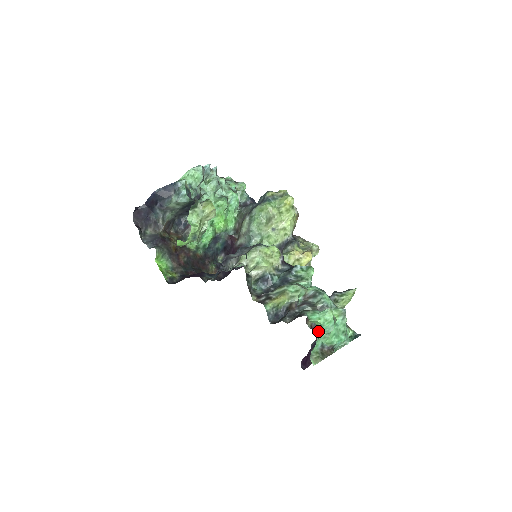
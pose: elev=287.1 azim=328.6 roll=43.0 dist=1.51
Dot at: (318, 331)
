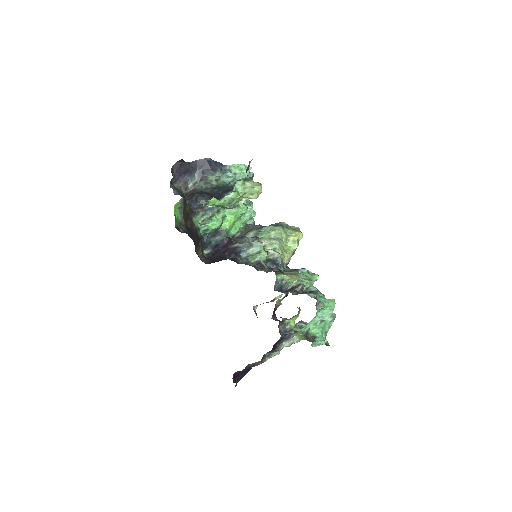
Dot at: (320, 310)
